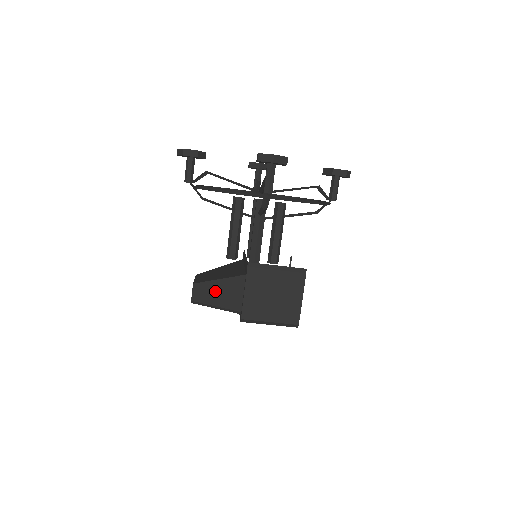
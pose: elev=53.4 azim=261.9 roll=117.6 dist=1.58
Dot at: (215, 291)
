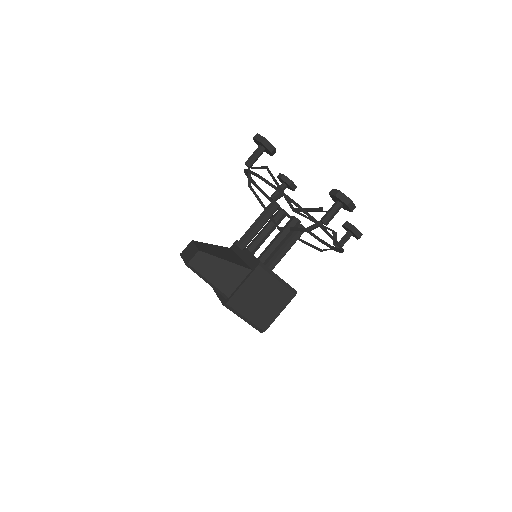
Dot at: (216, 268)
